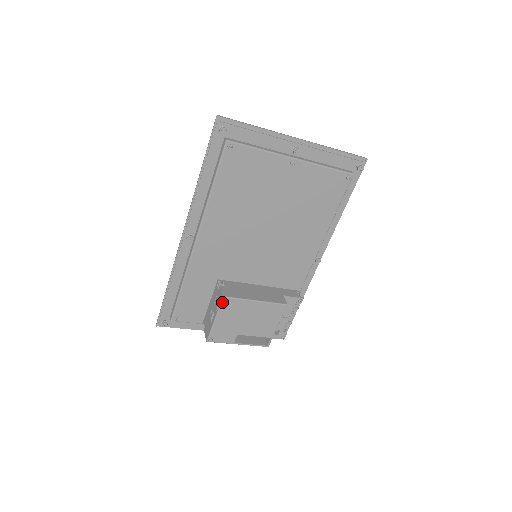
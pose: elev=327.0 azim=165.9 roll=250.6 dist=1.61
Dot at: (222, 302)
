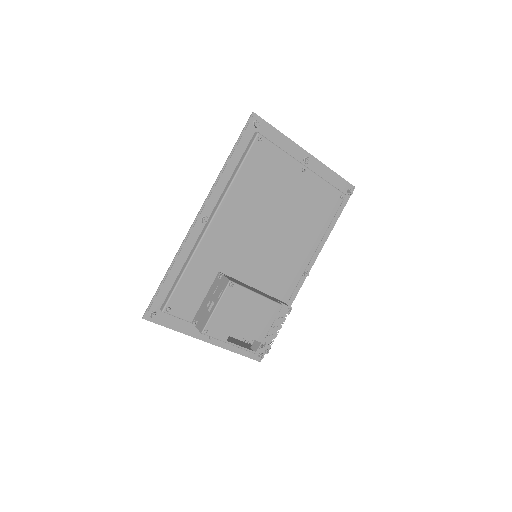
Dot at: (227, 287)
